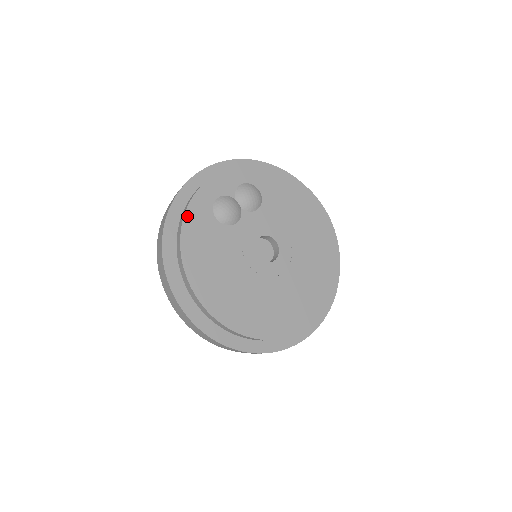
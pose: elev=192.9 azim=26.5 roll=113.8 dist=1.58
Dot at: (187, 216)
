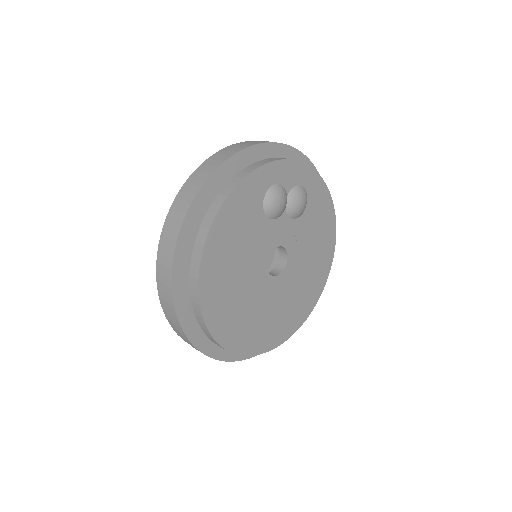
Dot at: (245, 181)
